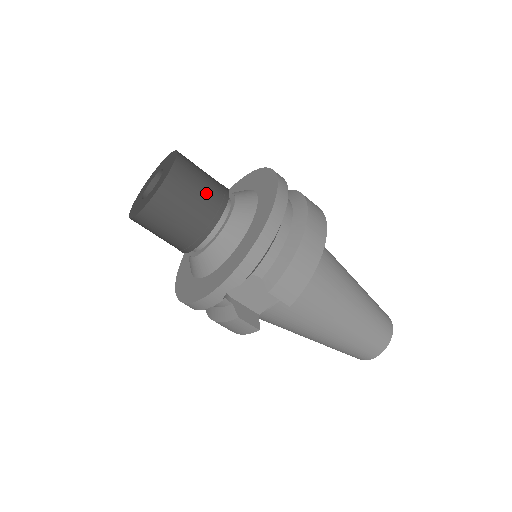
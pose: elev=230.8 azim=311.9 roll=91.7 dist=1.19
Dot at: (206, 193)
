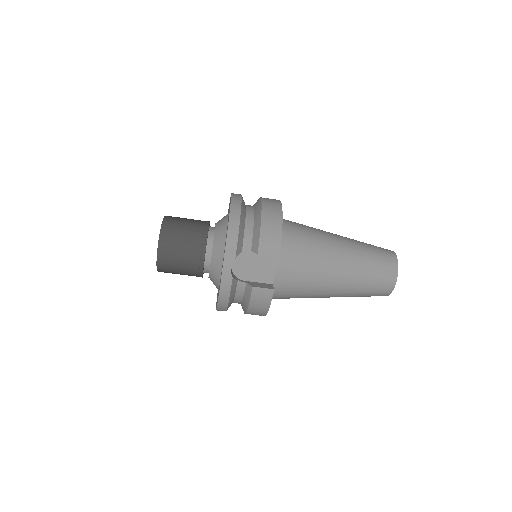
Dot at: (192, 225)
